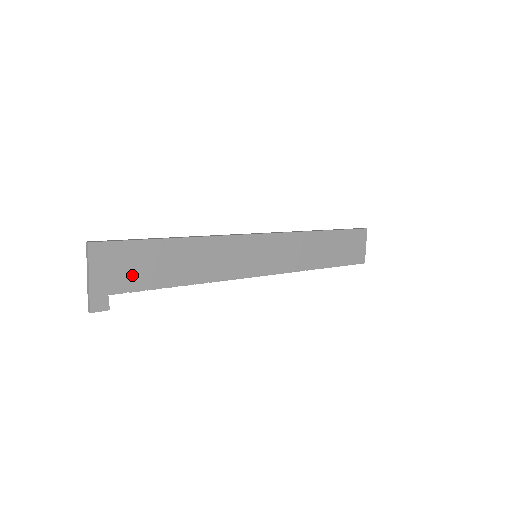
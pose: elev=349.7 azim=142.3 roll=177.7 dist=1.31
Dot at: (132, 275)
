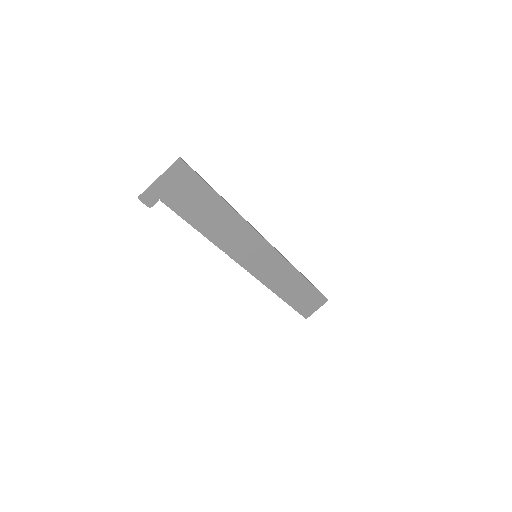
Dot at: (183, 201)
